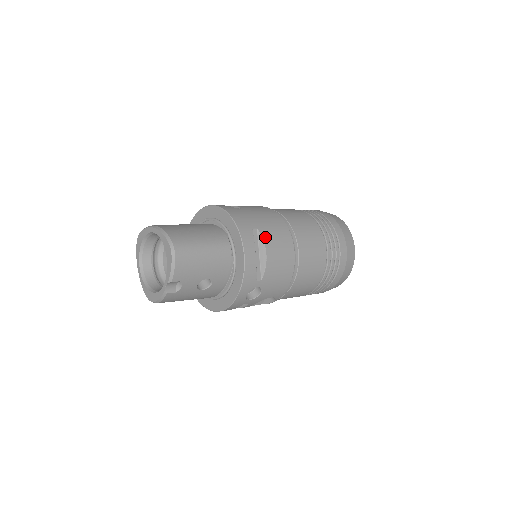
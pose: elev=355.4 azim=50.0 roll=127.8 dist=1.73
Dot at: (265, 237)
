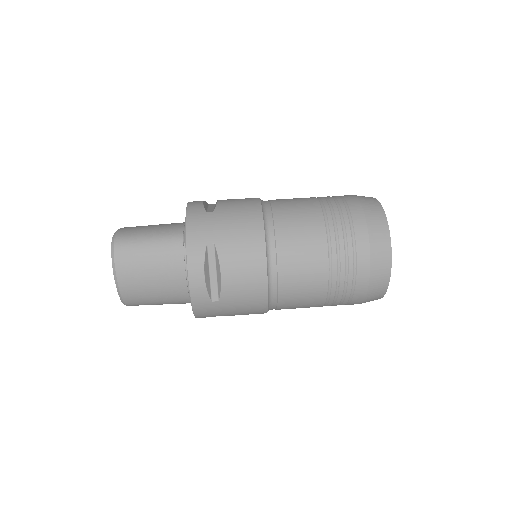
Dot at: occluded
